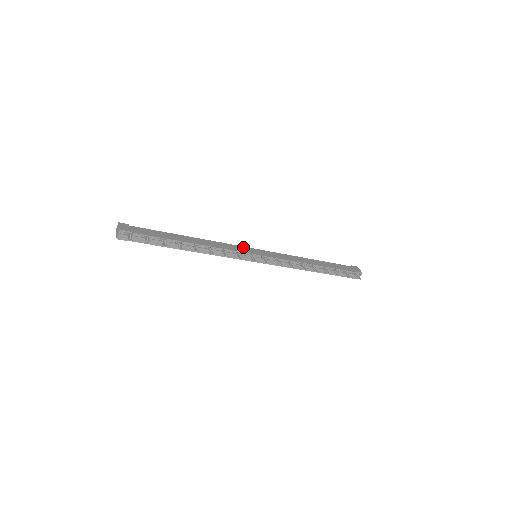
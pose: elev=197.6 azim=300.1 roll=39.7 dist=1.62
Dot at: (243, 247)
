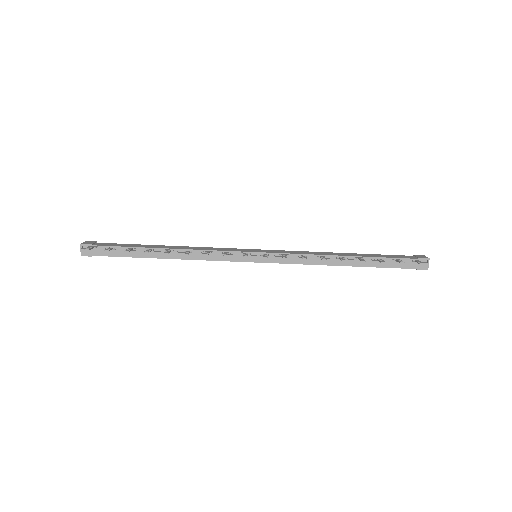
Dot at: (238, 249)
